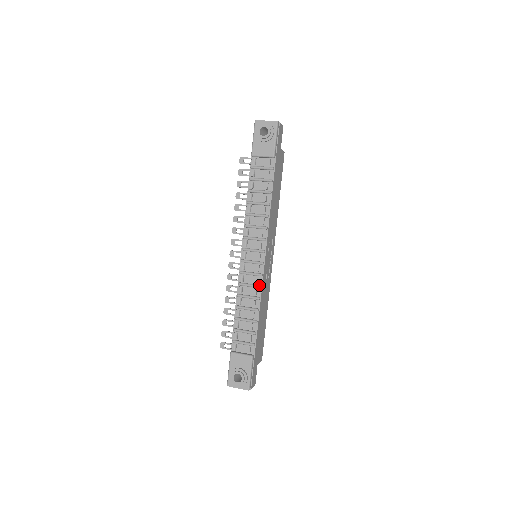
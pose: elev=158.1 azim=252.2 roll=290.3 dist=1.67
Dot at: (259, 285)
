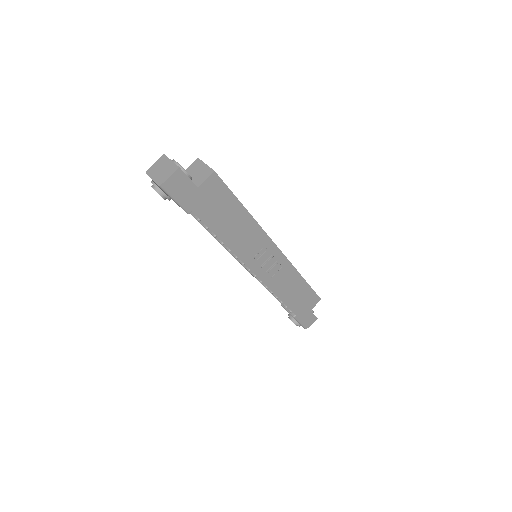
Dot at: (265, 287)
